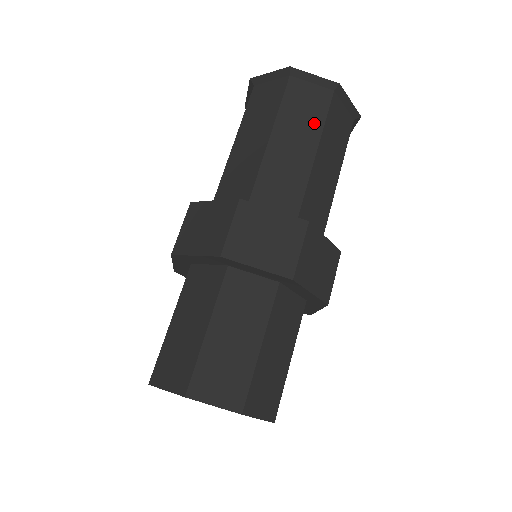
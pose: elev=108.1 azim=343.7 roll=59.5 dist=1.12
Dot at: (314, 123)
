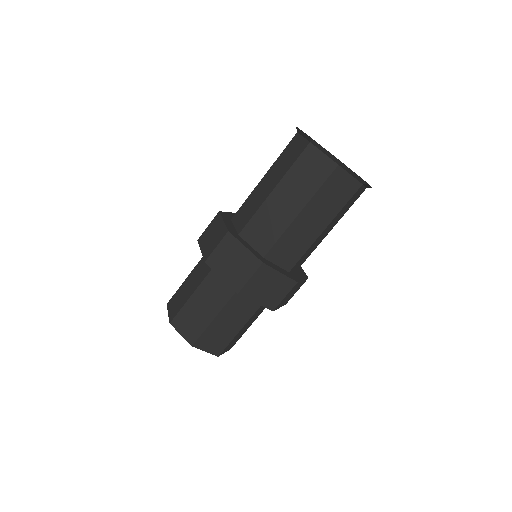
Dot at: (335, 207)
